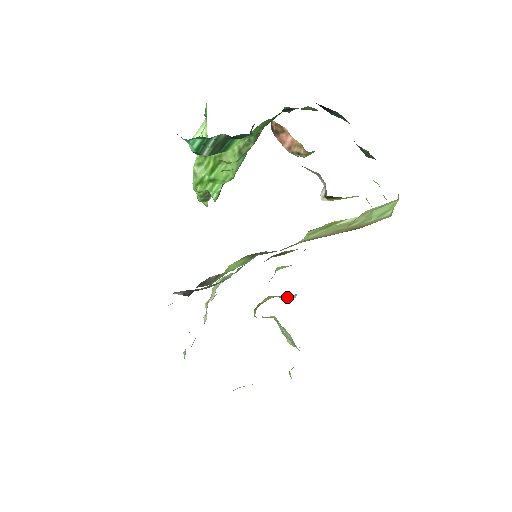
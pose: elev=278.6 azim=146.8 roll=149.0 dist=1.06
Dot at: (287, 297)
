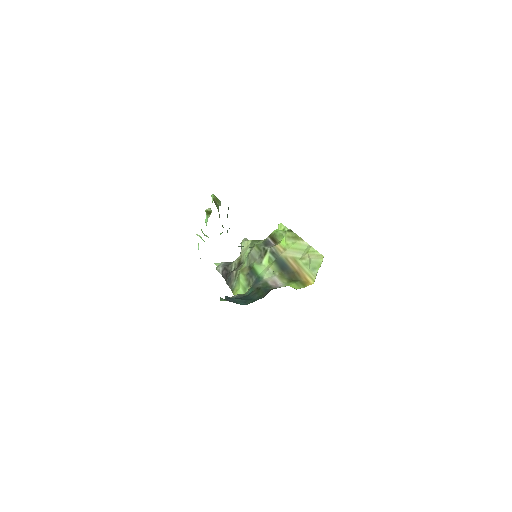
Dot at: occluded
